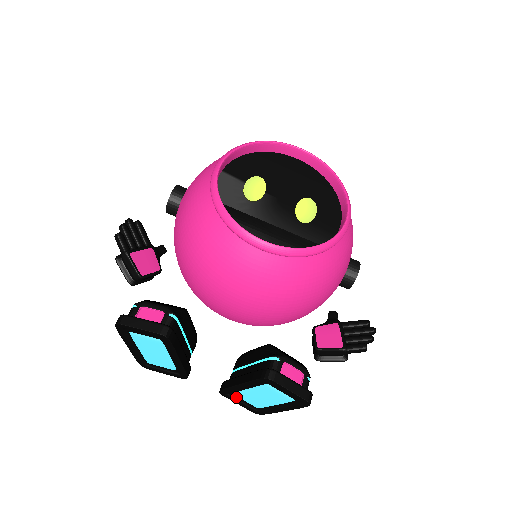
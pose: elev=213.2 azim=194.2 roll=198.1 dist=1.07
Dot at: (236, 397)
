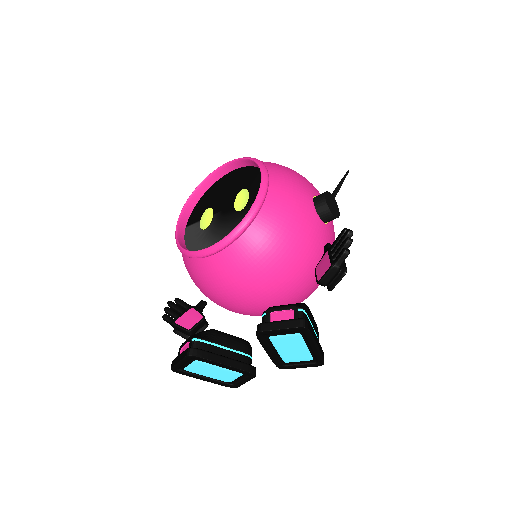
Dot at: (292, 363)
